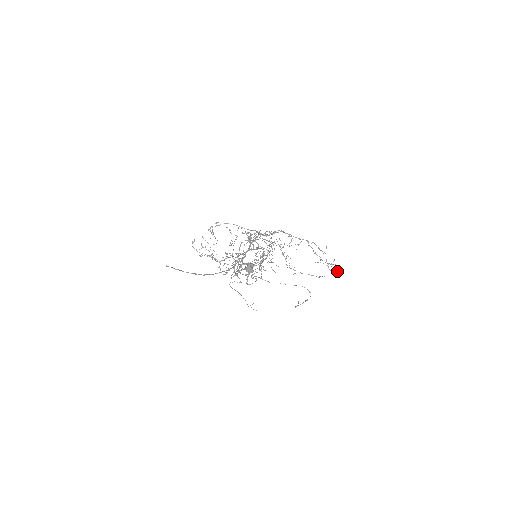
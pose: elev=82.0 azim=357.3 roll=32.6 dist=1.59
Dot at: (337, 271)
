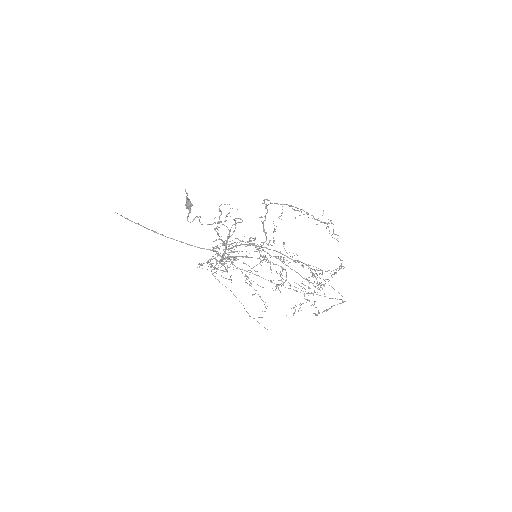
Dot at: (329, 223)
